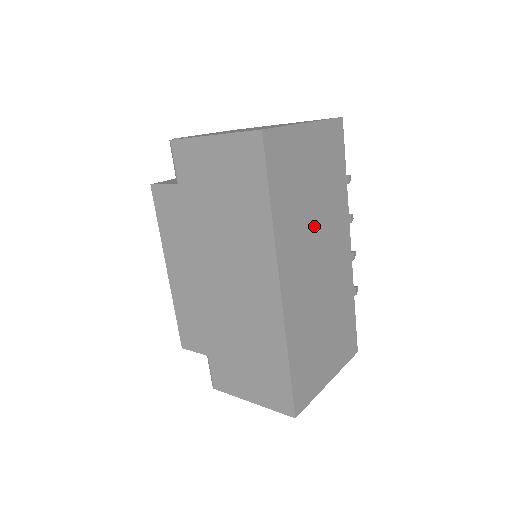
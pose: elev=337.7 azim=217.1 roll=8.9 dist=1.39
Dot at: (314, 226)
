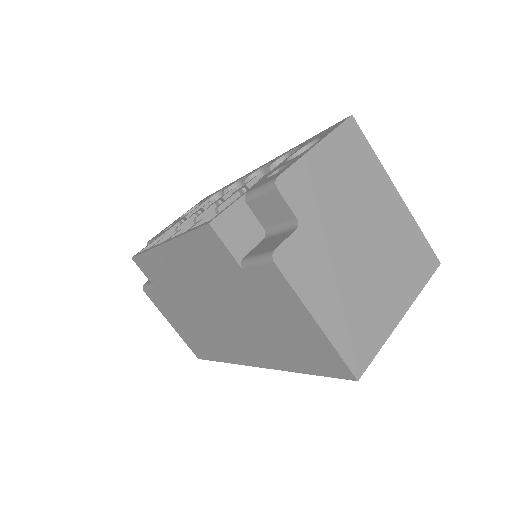
Dot at: occluded
